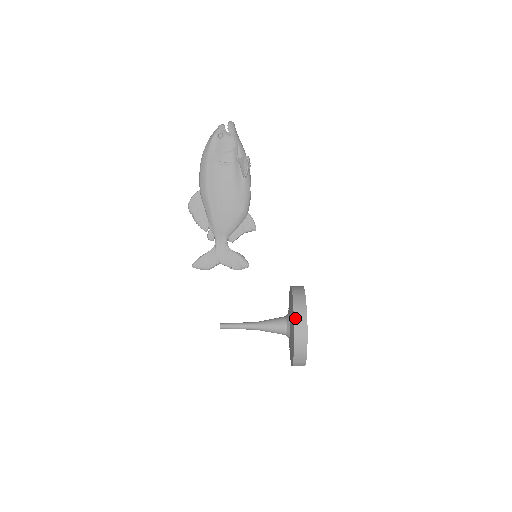
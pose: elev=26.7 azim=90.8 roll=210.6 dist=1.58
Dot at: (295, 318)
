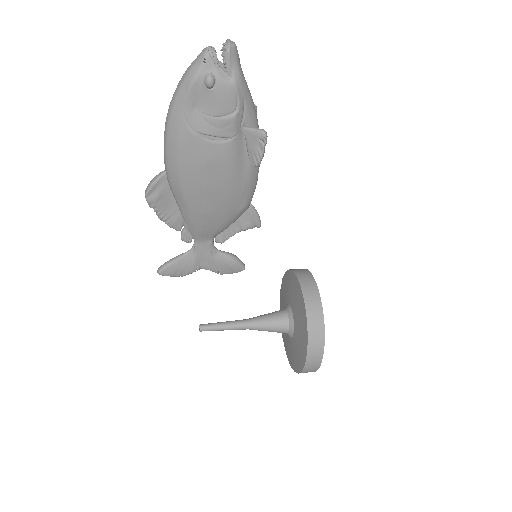
Dot at: (309, 348)
